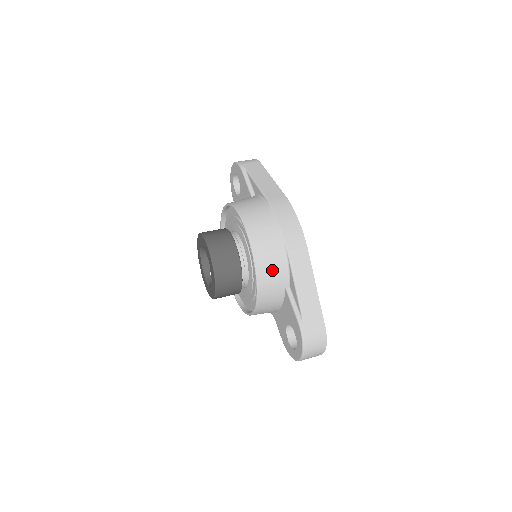
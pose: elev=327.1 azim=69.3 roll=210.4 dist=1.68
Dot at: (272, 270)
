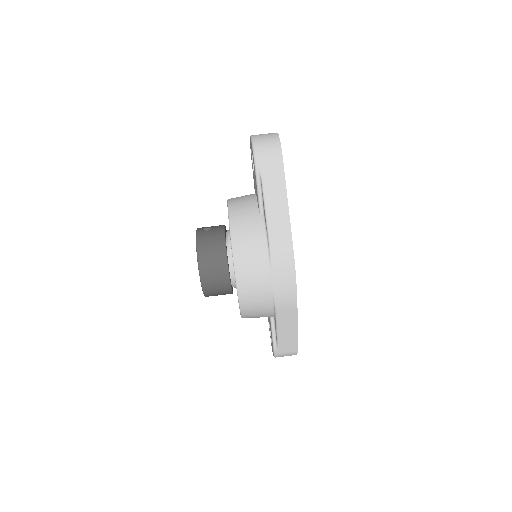
Dot at: (257, 314)
